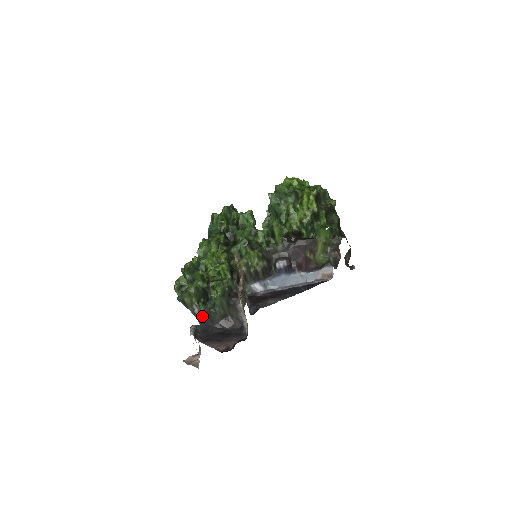
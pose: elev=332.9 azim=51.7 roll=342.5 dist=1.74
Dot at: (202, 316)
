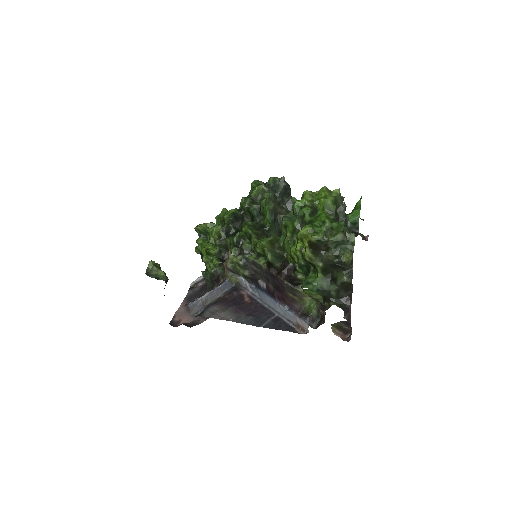
Dot at: occluded
